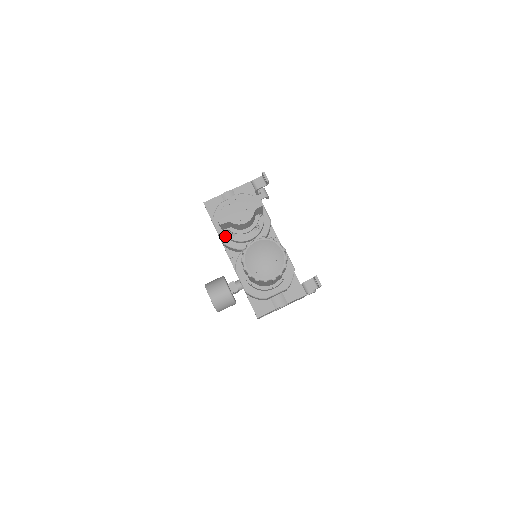
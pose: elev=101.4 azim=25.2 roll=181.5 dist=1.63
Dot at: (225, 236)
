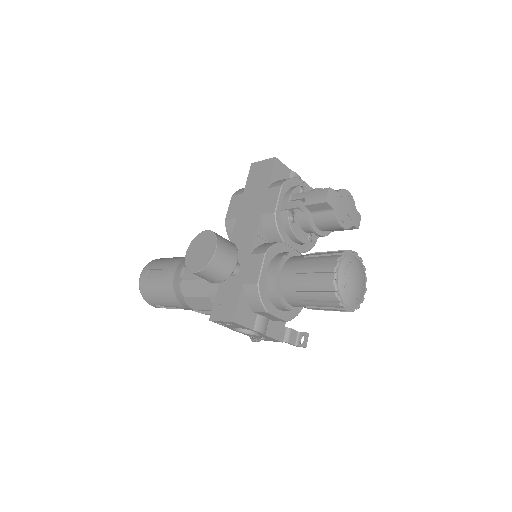
Dot at: (282, 211)
